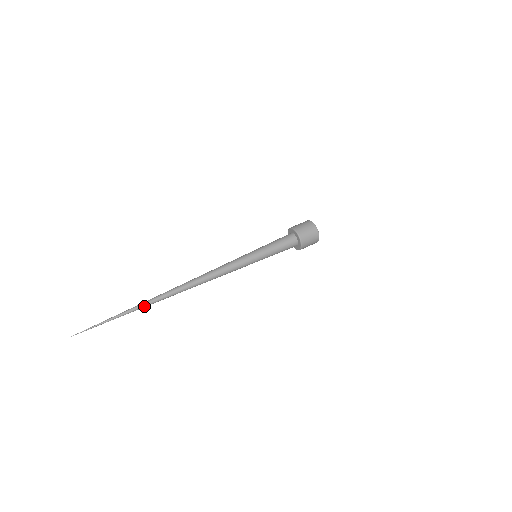
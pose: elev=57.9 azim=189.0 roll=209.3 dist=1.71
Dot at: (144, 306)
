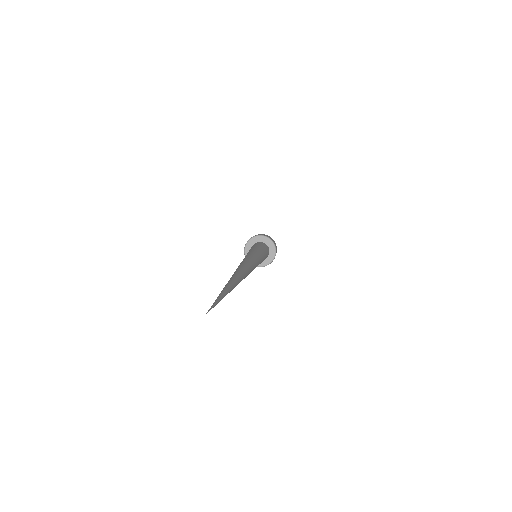
Dot at: (240, 278)
